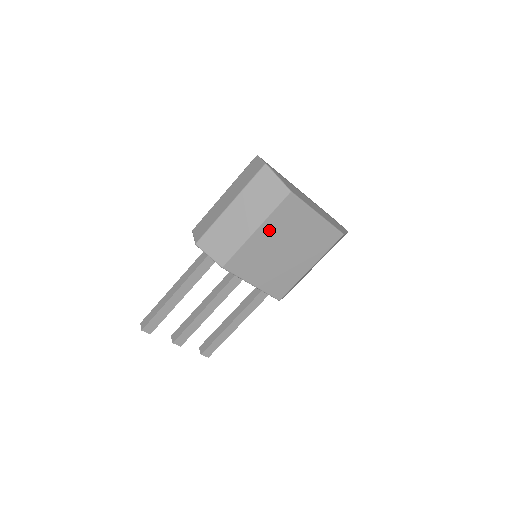
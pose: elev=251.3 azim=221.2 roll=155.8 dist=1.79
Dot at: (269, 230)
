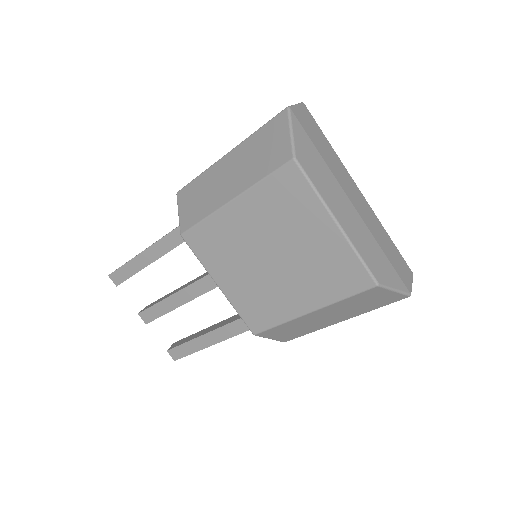
Dot at: (252, 210)
